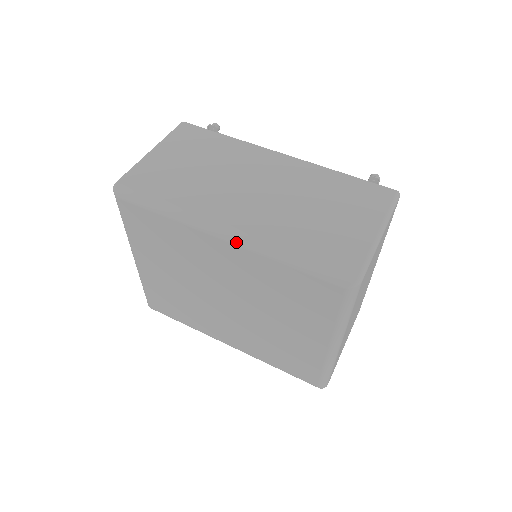
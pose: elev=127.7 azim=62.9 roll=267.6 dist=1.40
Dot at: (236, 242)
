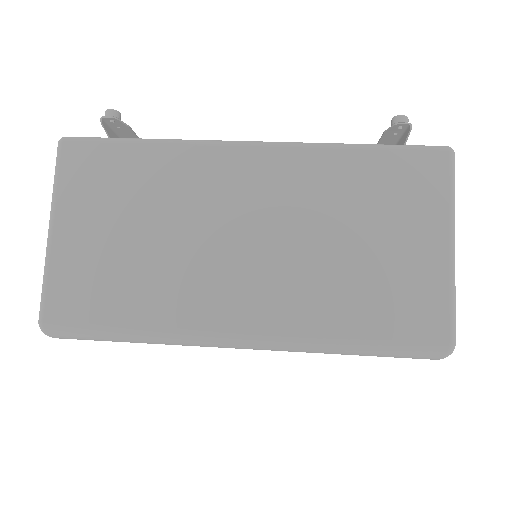
Dot at: (263, 349)
